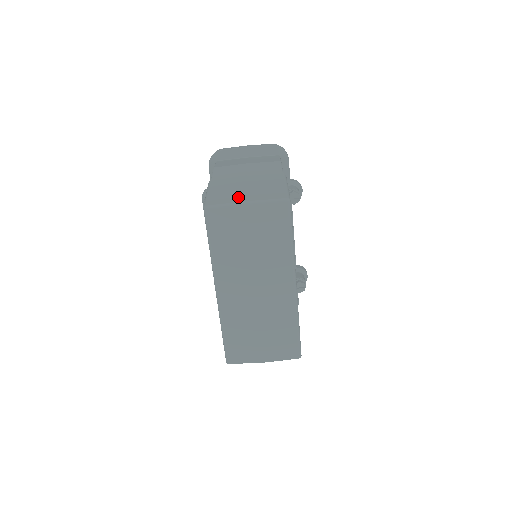
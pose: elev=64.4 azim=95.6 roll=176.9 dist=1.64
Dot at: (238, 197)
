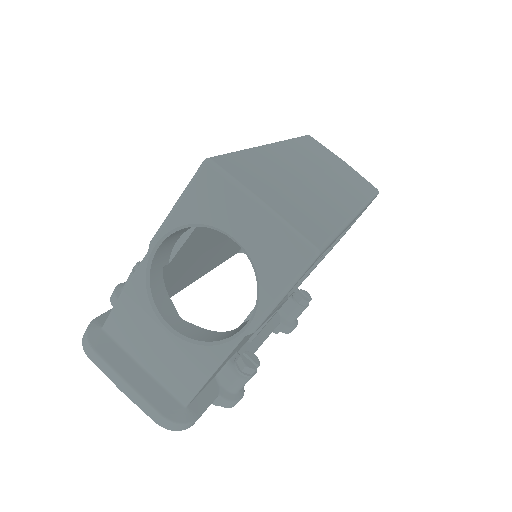
Dot at: occluded
